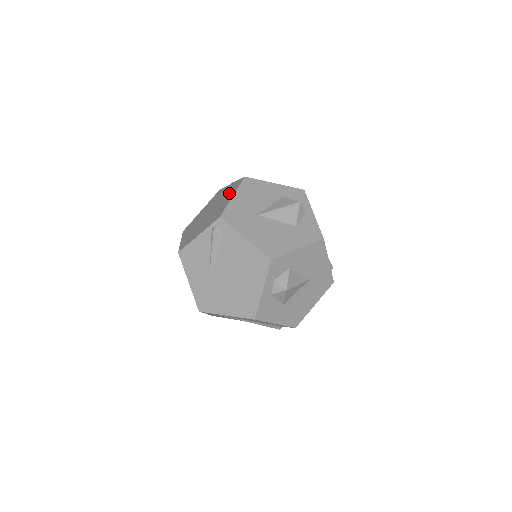
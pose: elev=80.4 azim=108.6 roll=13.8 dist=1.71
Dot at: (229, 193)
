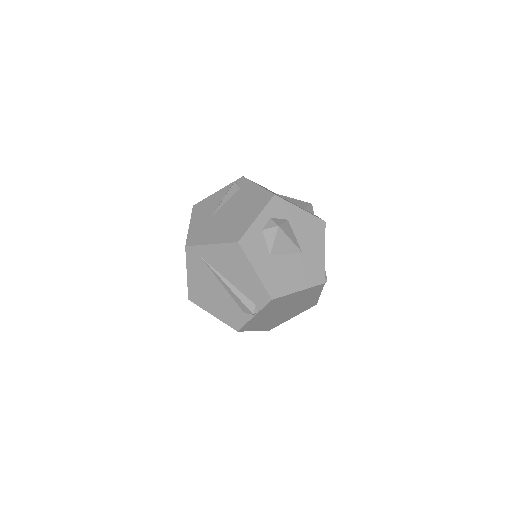
Dot at: occluded
